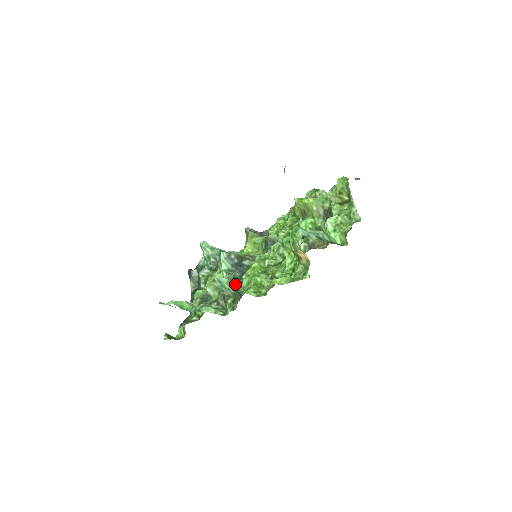
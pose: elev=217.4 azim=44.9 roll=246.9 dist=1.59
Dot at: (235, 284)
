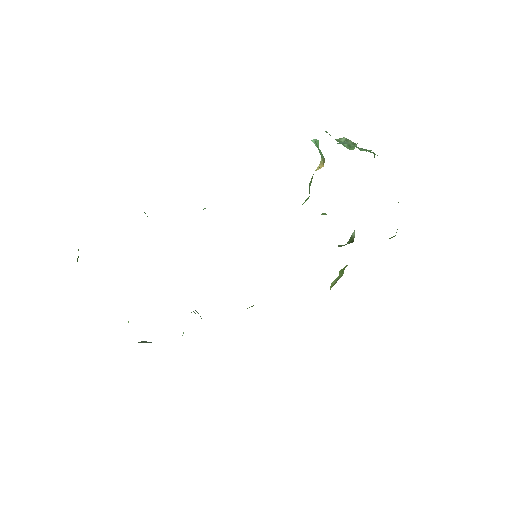
Dot at: occluded
